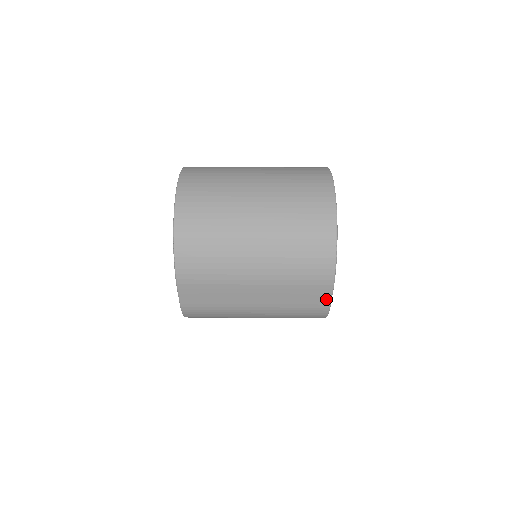
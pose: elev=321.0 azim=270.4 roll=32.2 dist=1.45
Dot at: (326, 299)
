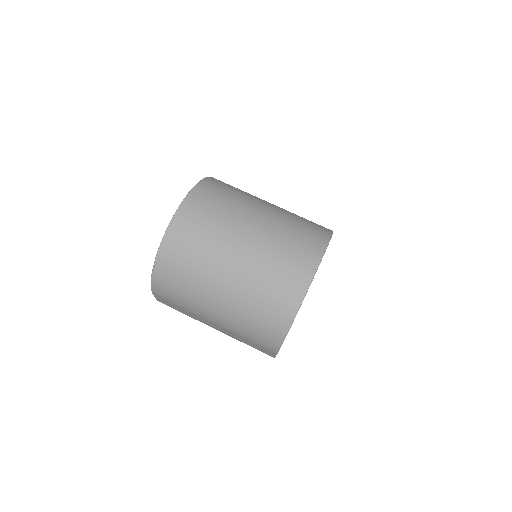
Dot at: (271, 354)
